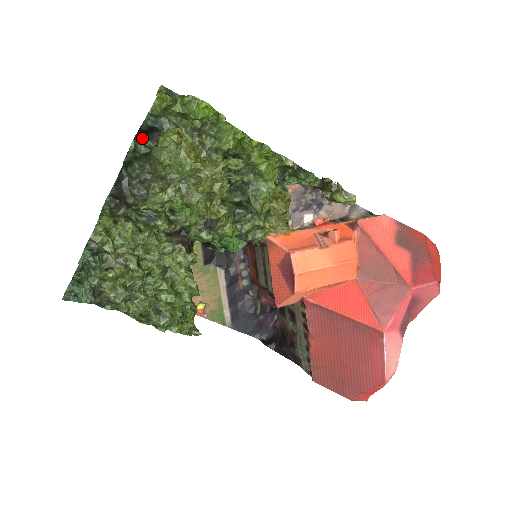
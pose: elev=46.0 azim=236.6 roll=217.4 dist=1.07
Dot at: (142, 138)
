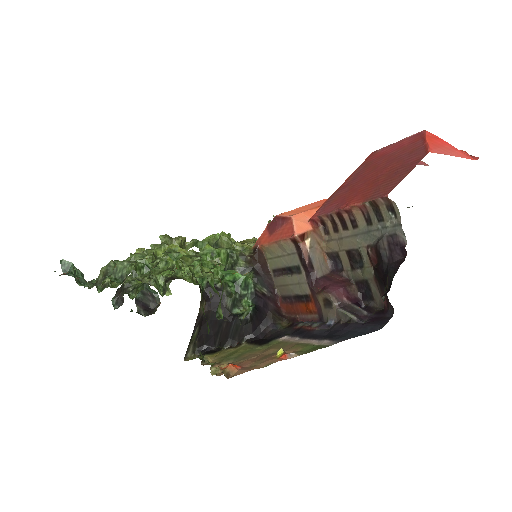
Dot at: occluded
